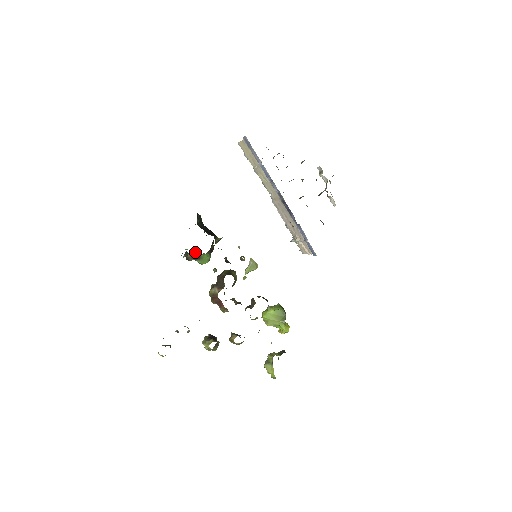
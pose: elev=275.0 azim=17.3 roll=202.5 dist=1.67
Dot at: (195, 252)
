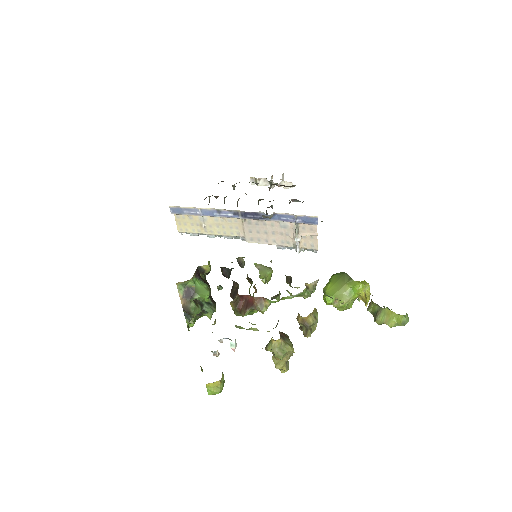
Dot at: (200, 314)
